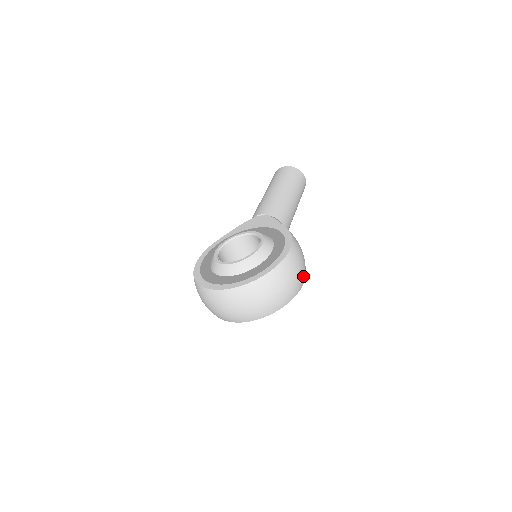
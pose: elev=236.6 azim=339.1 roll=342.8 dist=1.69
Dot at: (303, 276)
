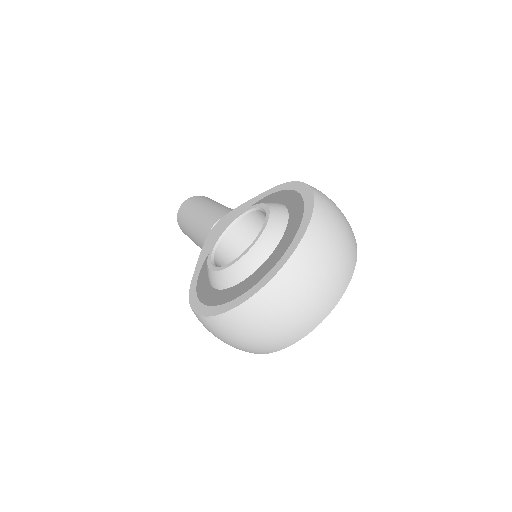
Dot at: occluded
